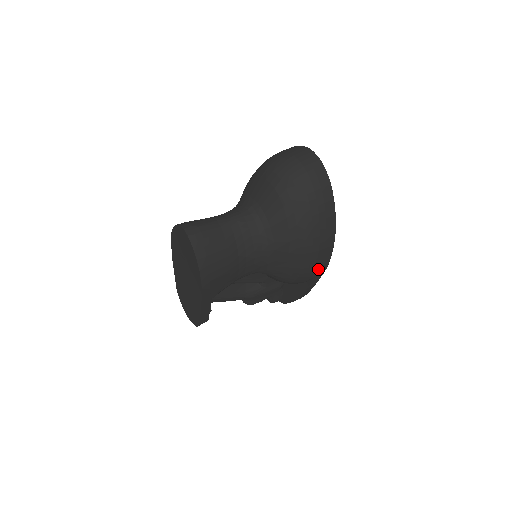
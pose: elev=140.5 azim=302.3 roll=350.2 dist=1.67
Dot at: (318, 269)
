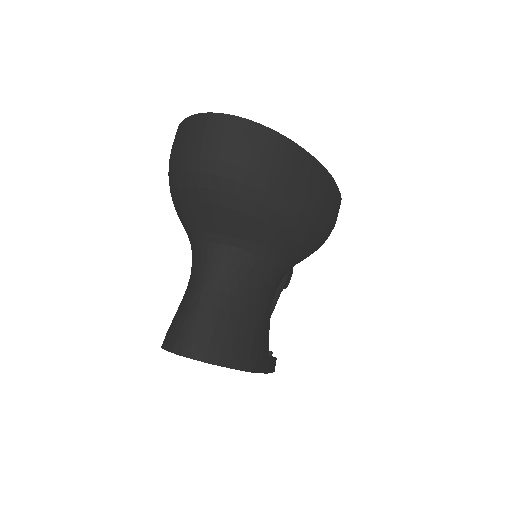
Dot at: (336, 215)
